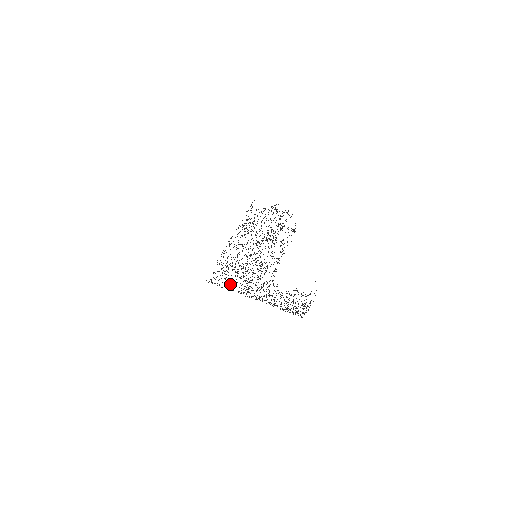
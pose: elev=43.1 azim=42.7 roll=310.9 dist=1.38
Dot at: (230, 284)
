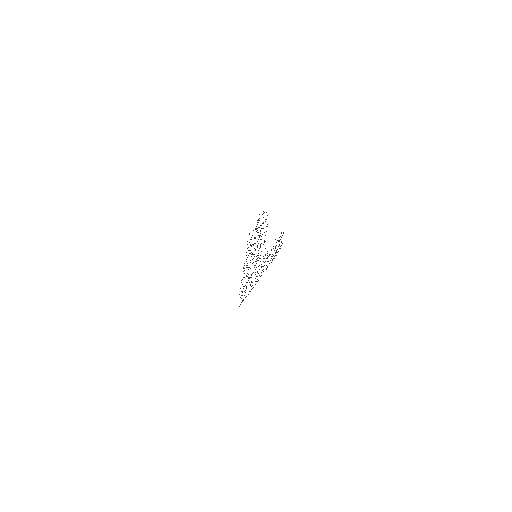
Dot at: occluded
